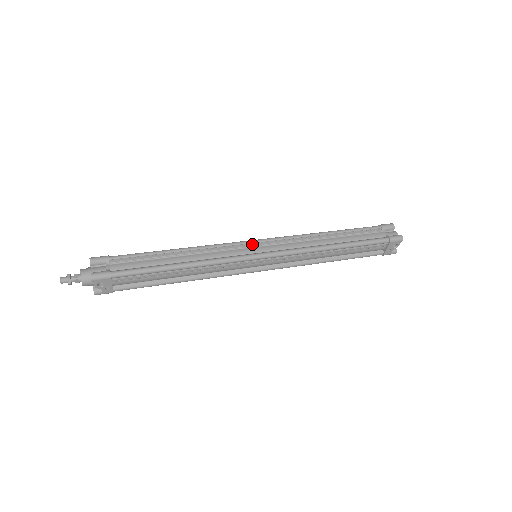
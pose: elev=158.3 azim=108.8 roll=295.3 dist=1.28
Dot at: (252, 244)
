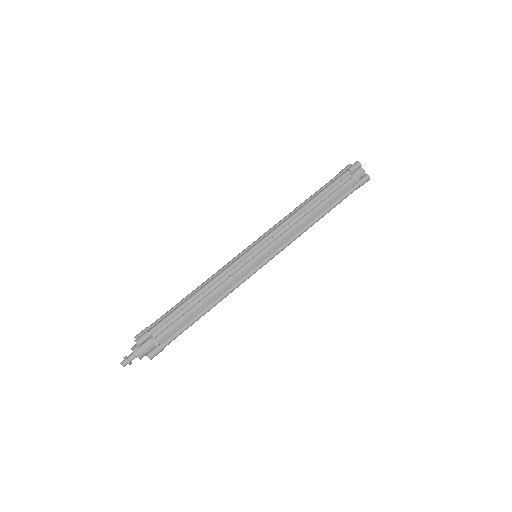
Dot at: (252, 253)
